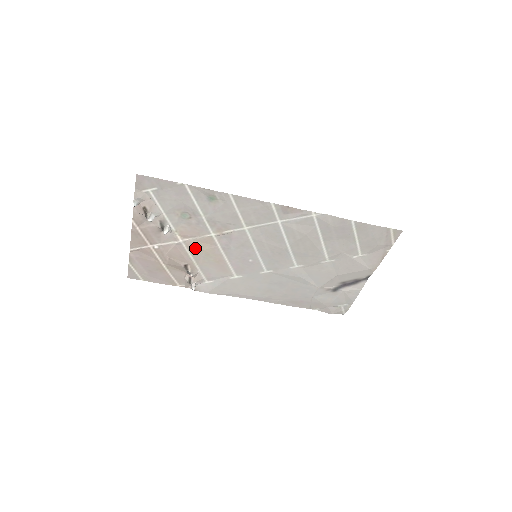
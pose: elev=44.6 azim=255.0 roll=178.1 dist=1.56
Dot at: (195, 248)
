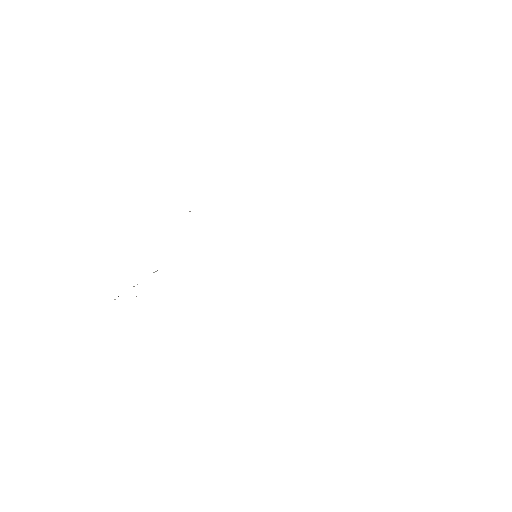
Dot at: occluded
